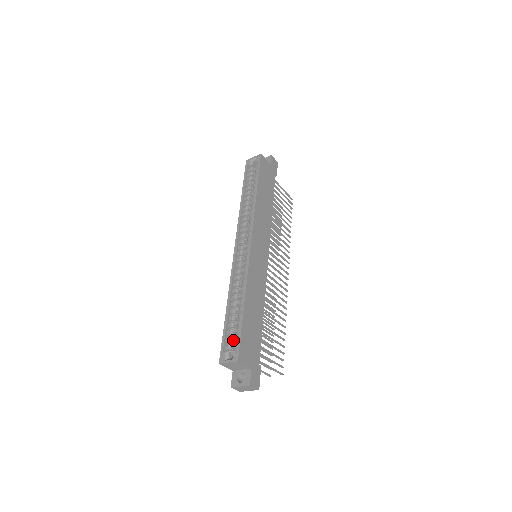
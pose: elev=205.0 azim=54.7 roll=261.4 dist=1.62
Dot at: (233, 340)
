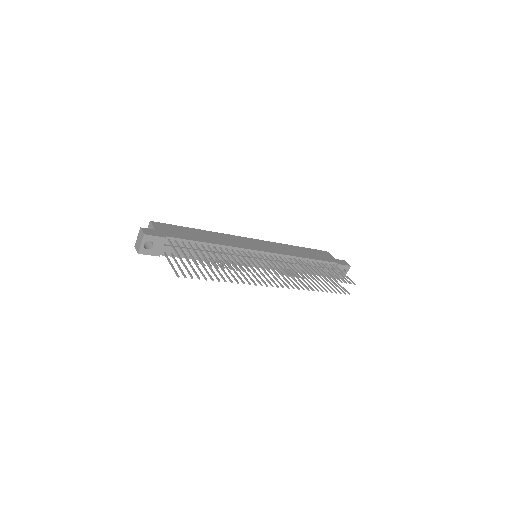
Dot at: occluded
